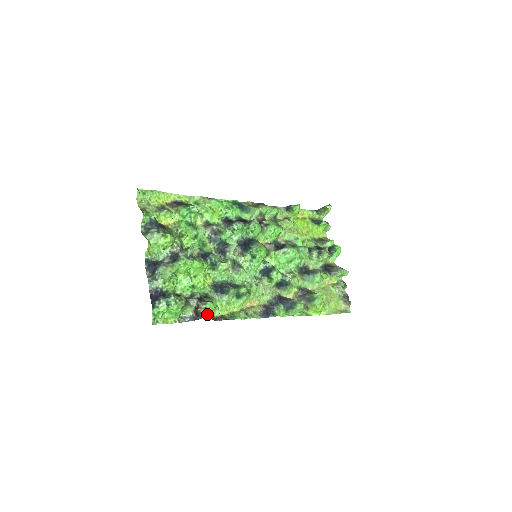
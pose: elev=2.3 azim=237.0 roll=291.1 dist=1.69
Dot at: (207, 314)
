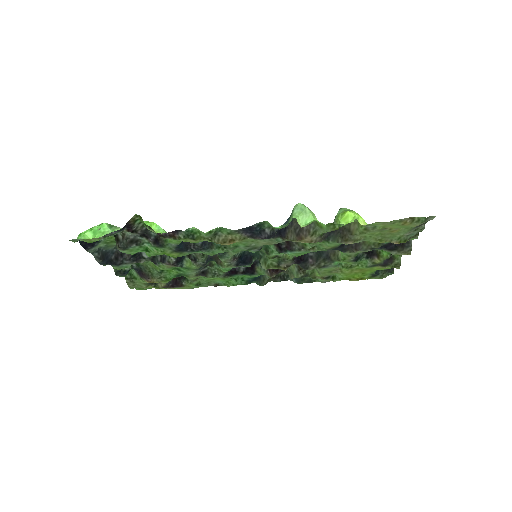
Dot at: occluded
